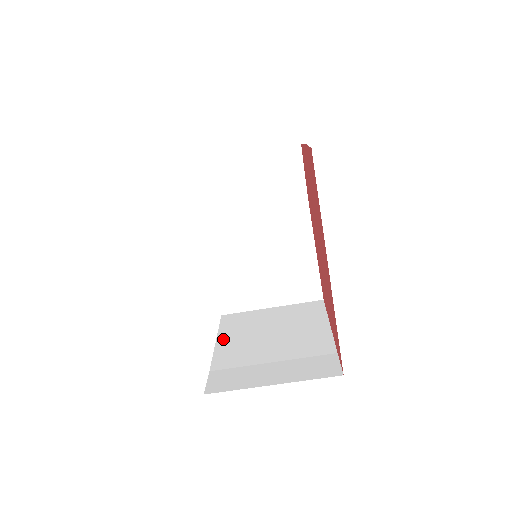
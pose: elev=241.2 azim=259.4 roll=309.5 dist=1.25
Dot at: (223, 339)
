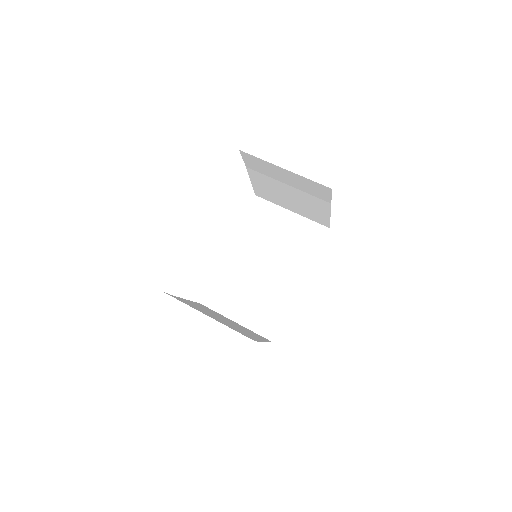
Dot at: (192, 302)
